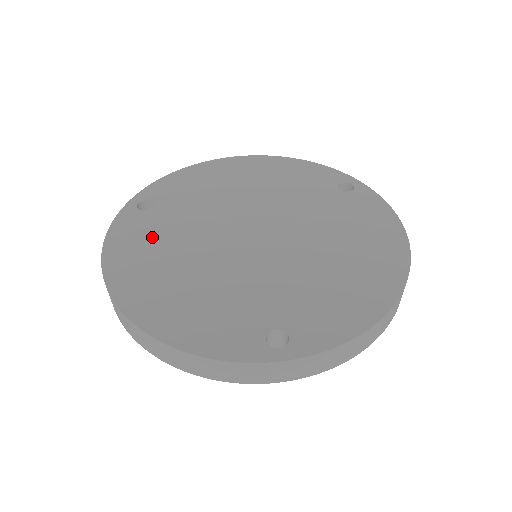
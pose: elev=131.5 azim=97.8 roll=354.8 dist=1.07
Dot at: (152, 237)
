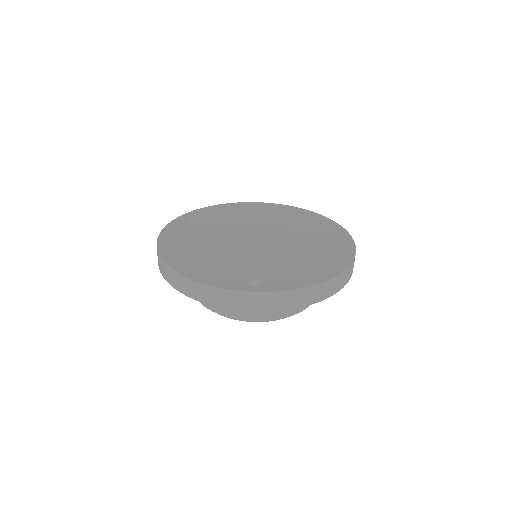
Dot at: (191, 233)
